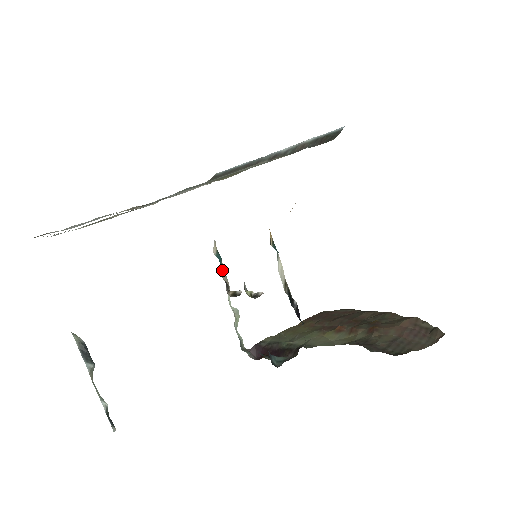
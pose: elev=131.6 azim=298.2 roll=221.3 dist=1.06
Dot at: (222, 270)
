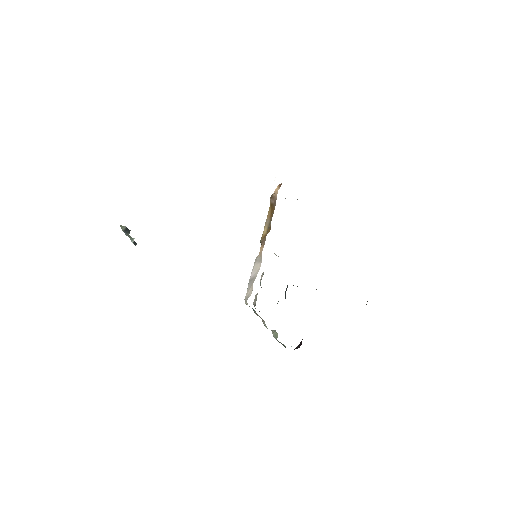
Dot at: (255, 313)
